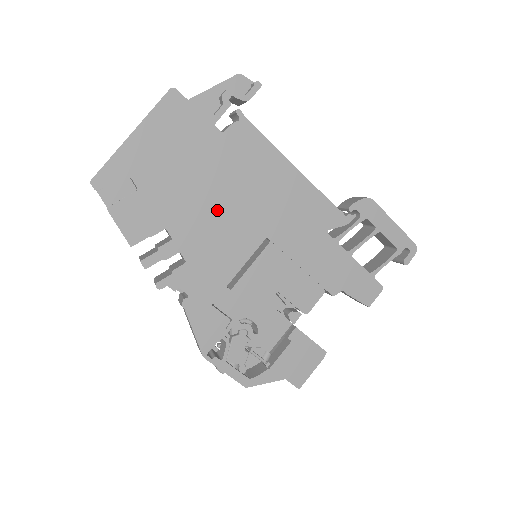
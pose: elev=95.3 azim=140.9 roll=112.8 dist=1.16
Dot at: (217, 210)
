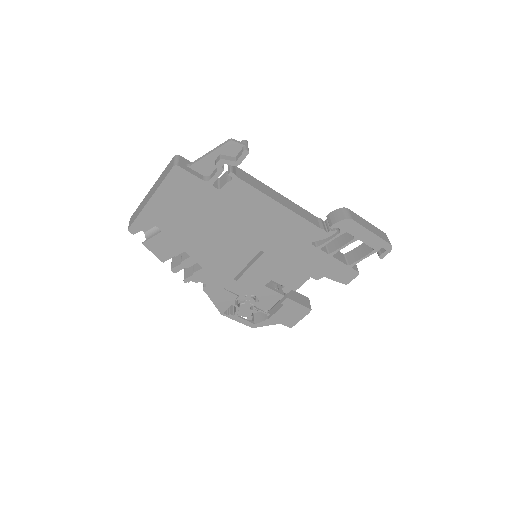
Dot at: (221, 238)
